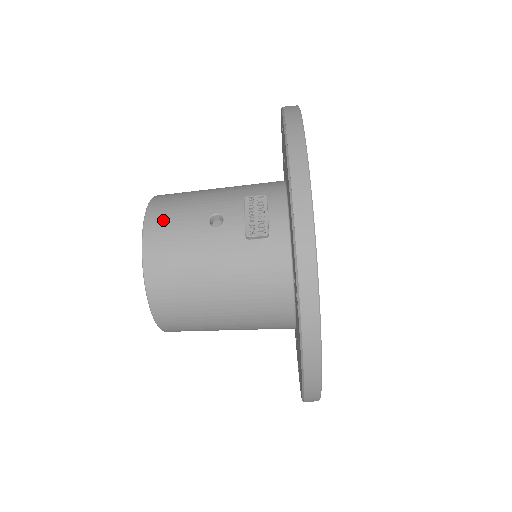
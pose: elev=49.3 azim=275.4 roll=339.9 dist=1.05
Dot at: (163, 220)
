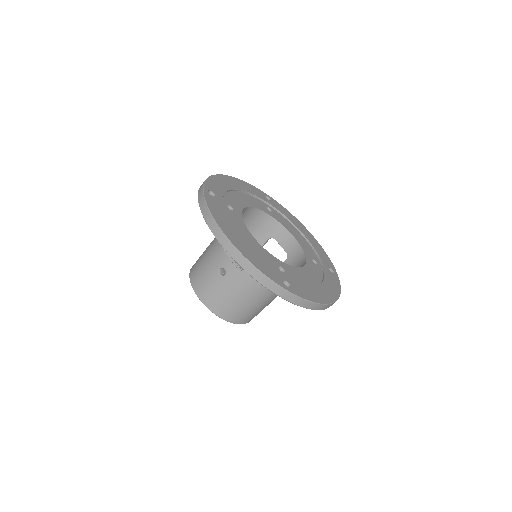
Dot at: (203, 289)
